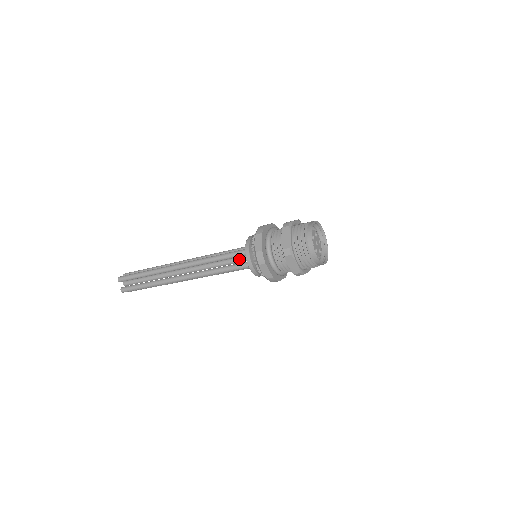
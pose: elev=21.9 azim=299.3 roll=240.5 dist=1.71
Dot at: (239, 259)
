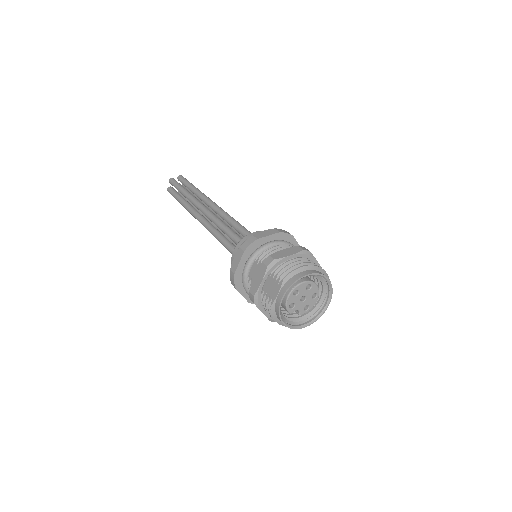
Dot at: occluded
